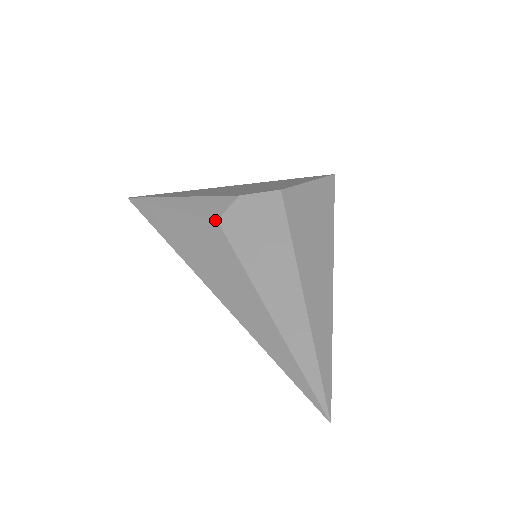
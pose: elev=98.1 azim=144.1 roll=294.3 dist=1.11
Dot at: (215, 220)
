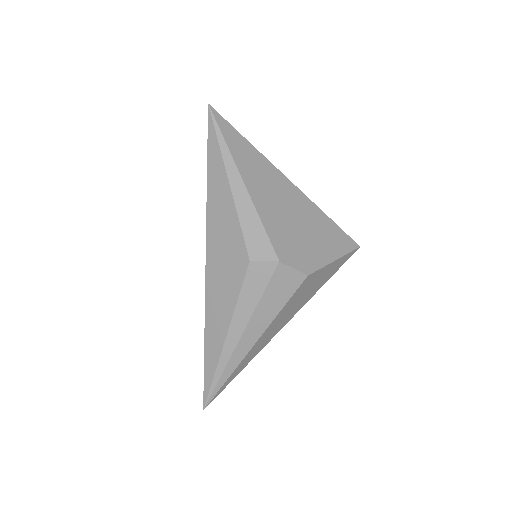
Dot at: (249, 258)
